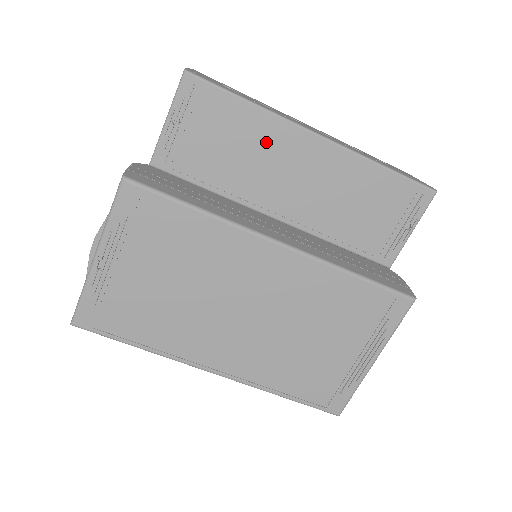
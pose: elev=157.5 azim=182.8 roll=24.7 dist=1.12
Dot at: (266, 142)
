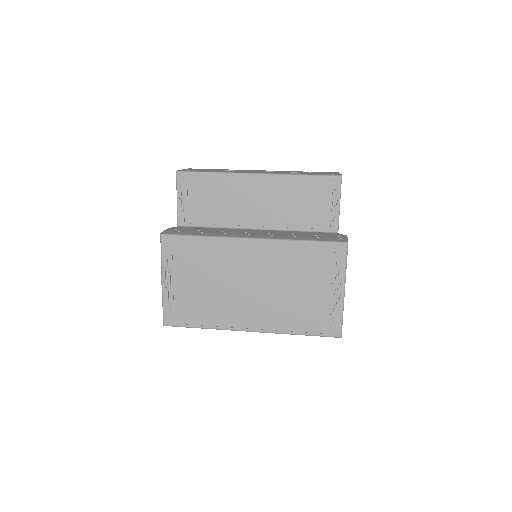
Dot at: (231, 189)
